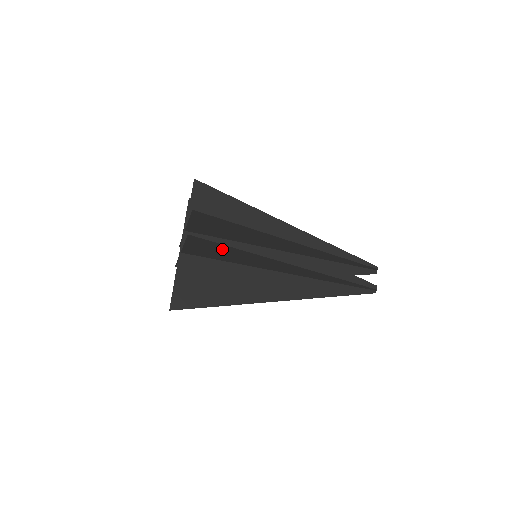
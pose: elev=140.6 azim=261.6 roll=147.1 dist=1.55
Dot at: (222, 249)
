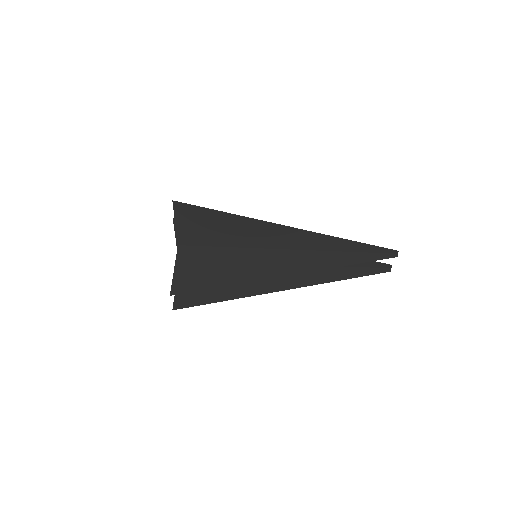
Dot at: (212, 292)
